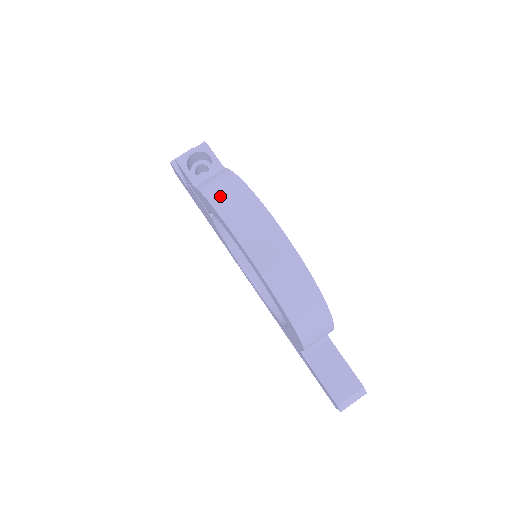
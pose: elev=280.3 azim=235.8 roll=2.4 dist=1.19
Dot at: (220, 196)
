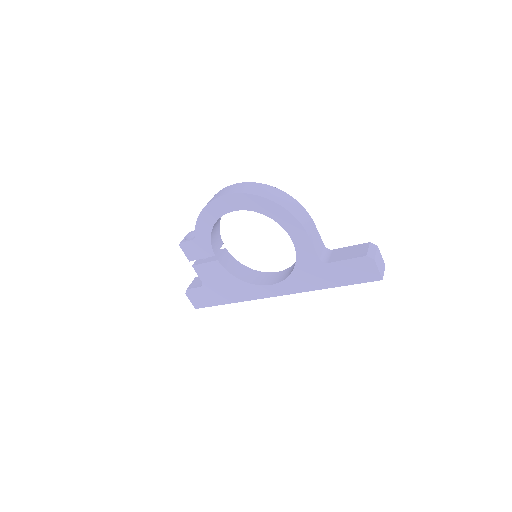
Dot at: occluded
